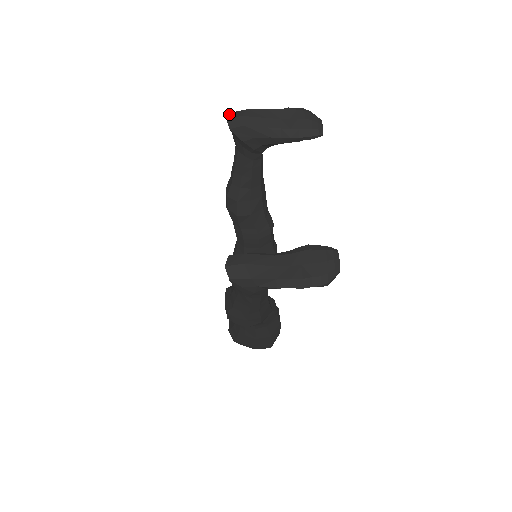
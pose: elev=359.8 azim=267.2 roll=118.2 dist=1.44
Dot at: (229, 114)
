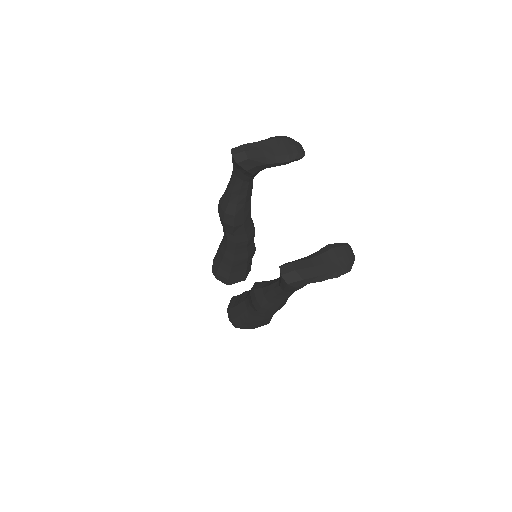
Dot at: (231, 150)
